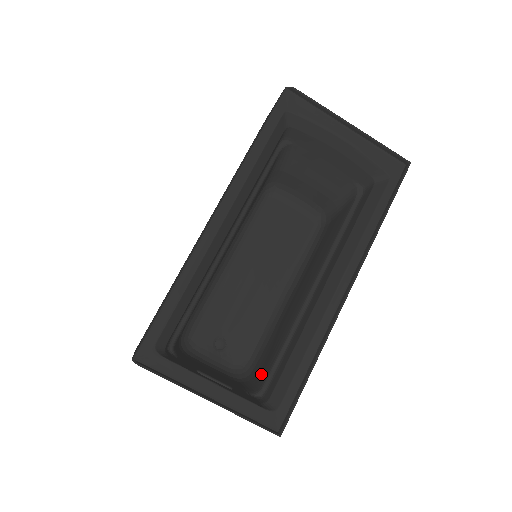
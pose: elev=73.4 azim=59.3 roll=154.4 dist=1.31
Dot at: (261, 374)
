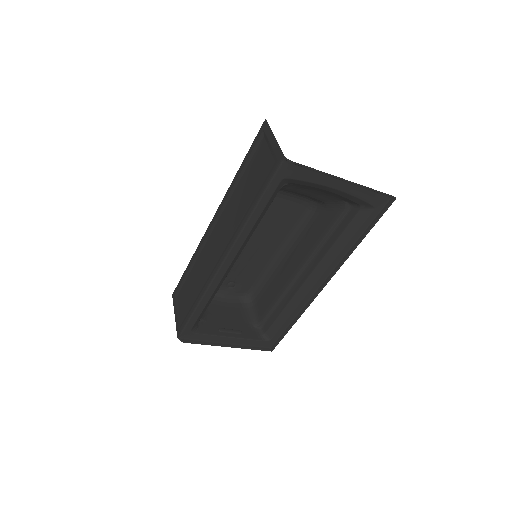
Dot at: (260, 311)
